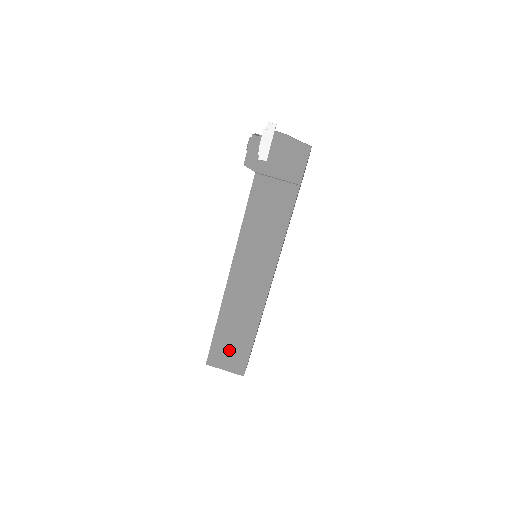
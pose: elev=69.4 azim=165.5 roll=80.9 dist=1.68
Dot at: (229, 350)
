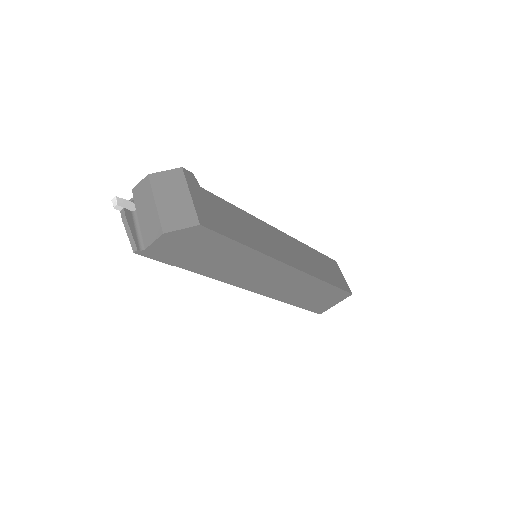
Dot at: occluded
